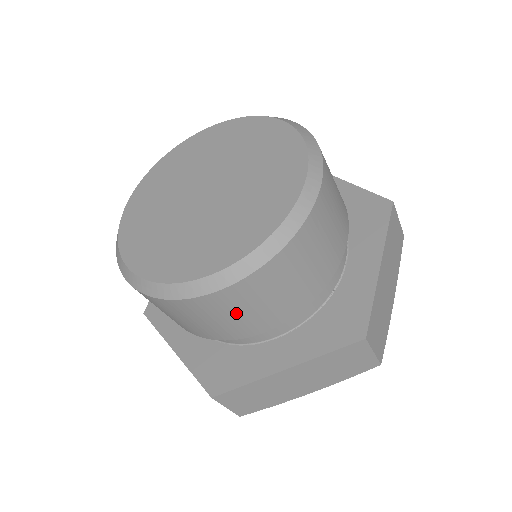
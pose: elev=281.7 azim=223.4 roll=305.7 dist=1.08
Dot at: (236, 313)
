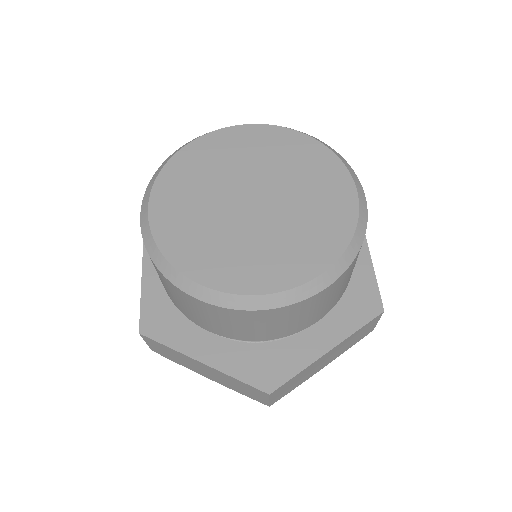
Dot at: (196, 311)
